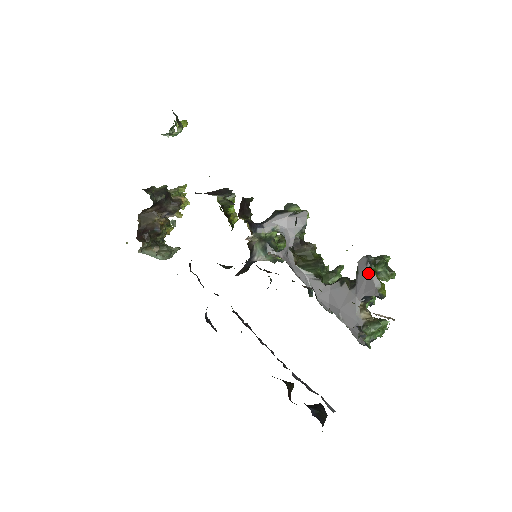
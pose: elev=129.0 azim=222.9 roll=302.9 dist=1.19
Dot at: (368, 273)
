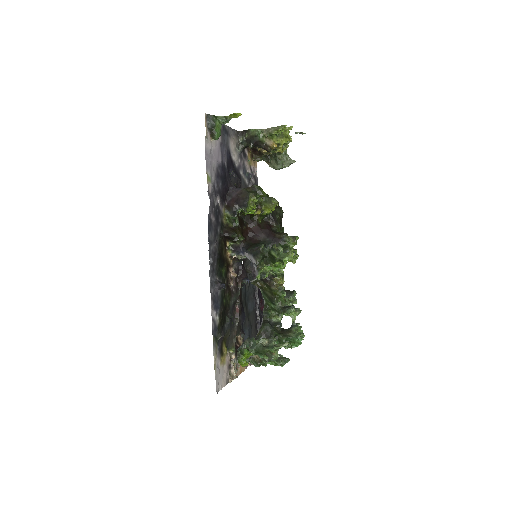
Dot at: (238, 351)
